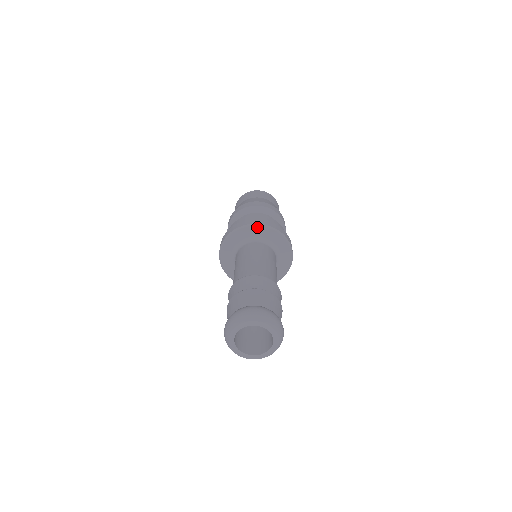
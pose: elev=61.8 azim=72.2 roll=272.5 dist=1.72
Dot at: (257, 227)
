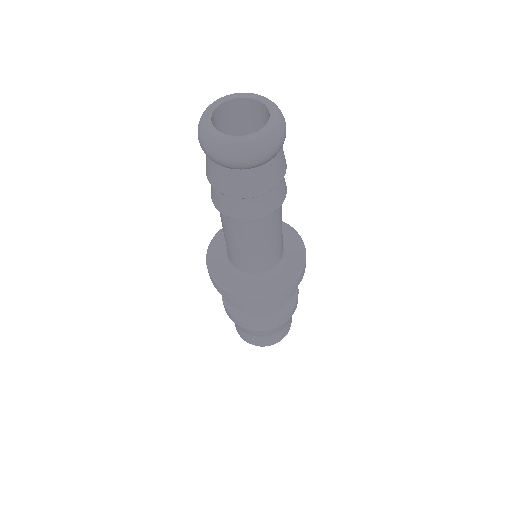
Dot at: occluded
